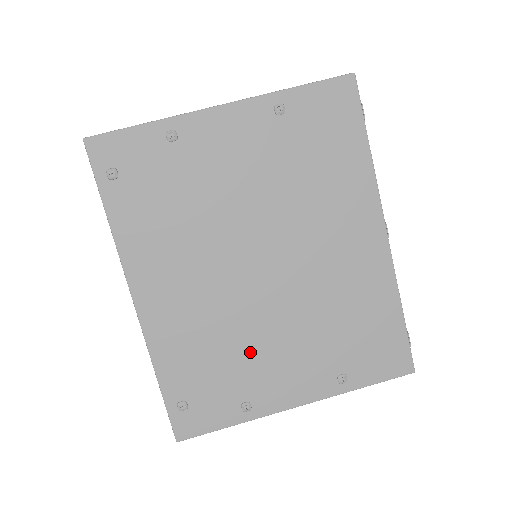
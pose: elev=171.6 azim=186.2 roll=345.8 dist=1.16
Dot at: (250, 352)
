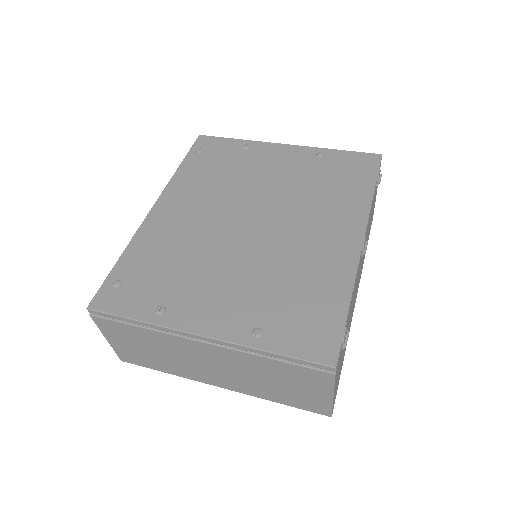
Dot at: (197, 272)
